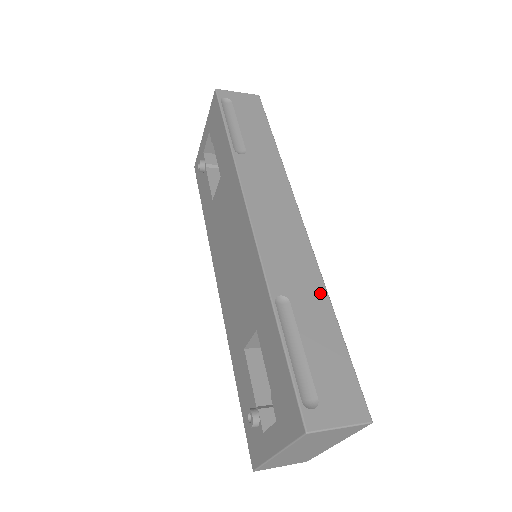
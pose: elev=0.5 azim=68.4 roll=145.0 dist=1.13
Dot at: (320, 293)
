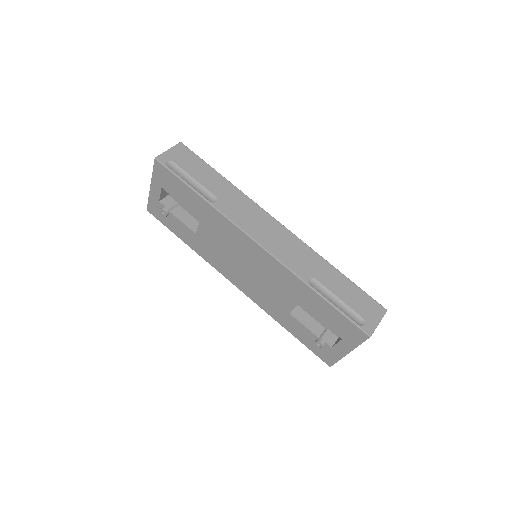
Dot at: (322, 262)
